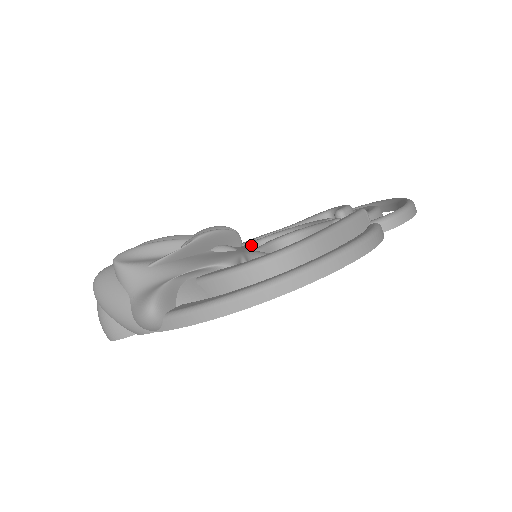
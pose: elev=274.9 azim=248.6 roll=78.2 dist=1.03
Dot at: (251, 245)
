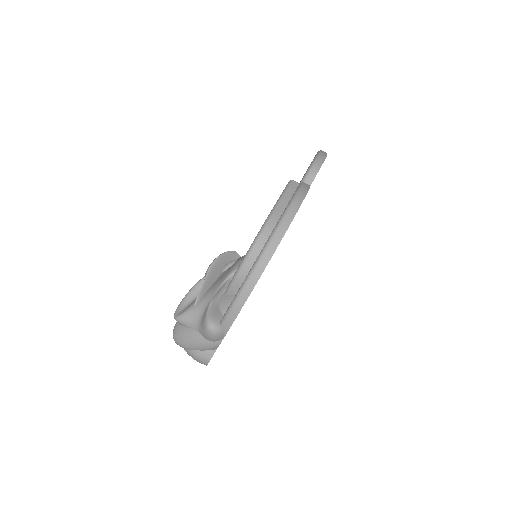
Dot at: occluded
